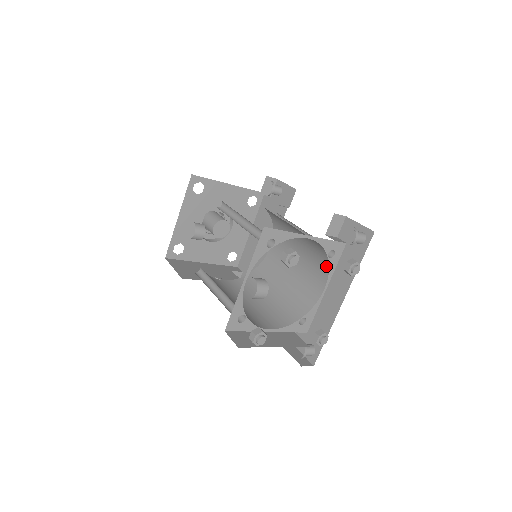
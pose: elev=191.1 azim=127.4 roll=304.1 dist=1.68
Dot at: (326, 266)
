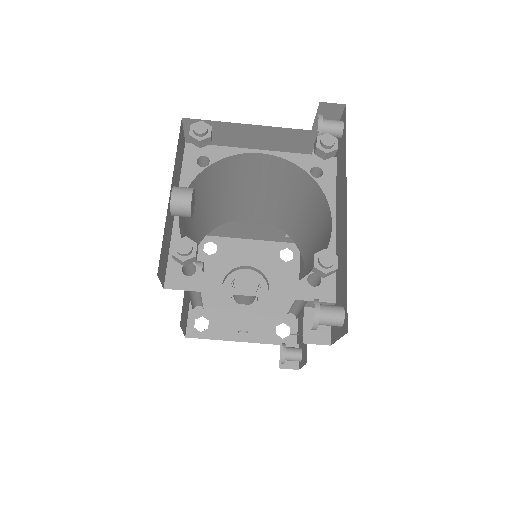
Dot at: (322, 196)
